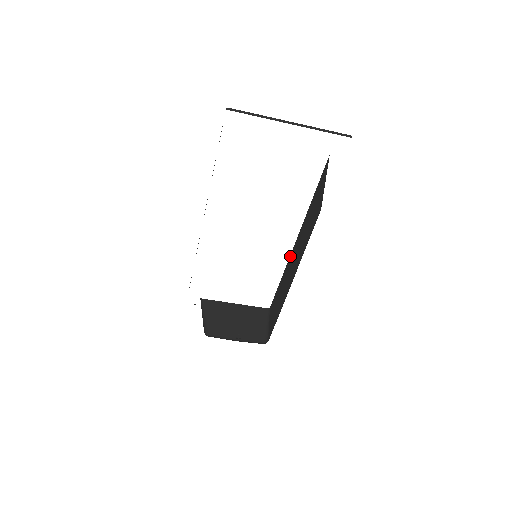
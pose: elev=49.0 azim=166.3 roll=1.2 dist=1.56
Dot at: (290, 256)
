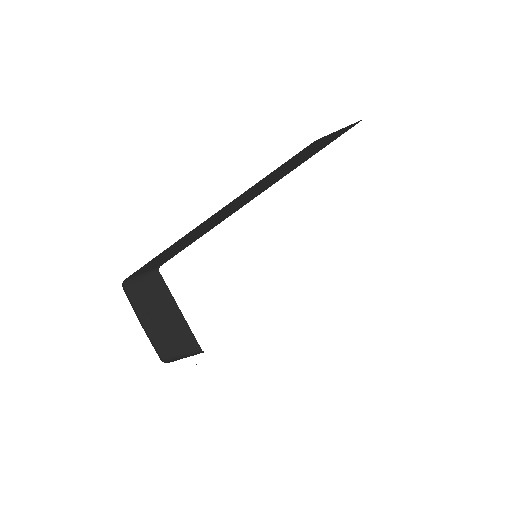
Dot at: occluded
